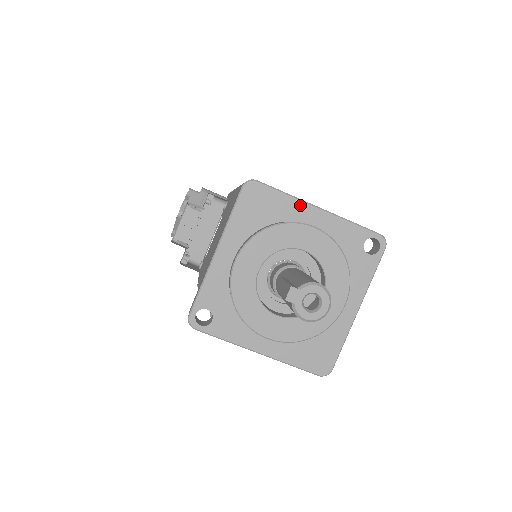
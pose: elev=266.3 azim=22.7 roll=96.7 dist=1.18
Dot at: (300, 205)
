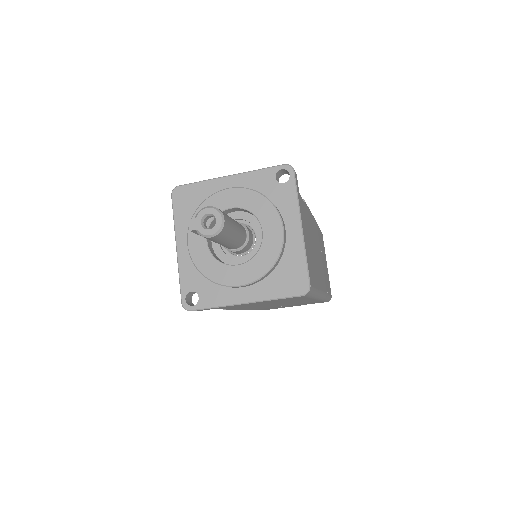
Dot at: (215, 182)
